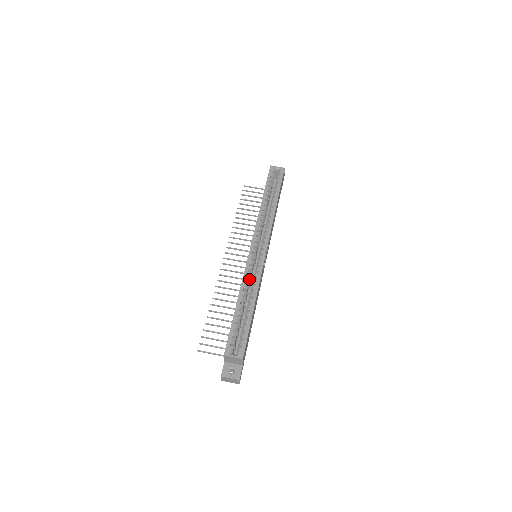
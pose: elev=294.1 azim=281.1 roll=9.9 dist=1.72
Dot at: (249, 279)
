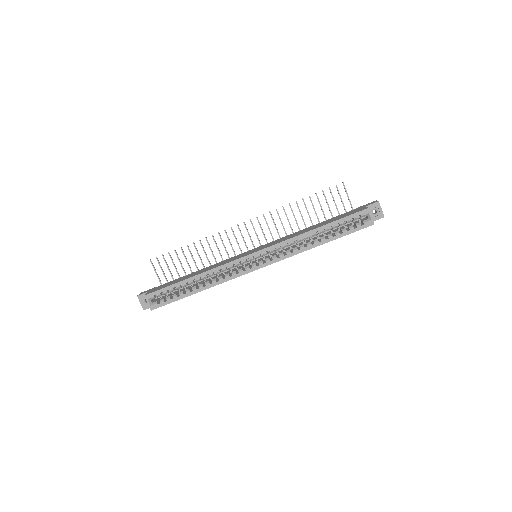
Dot at: (220, 272)
